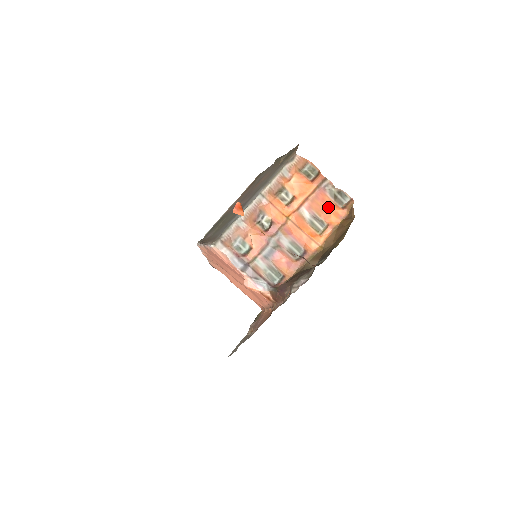
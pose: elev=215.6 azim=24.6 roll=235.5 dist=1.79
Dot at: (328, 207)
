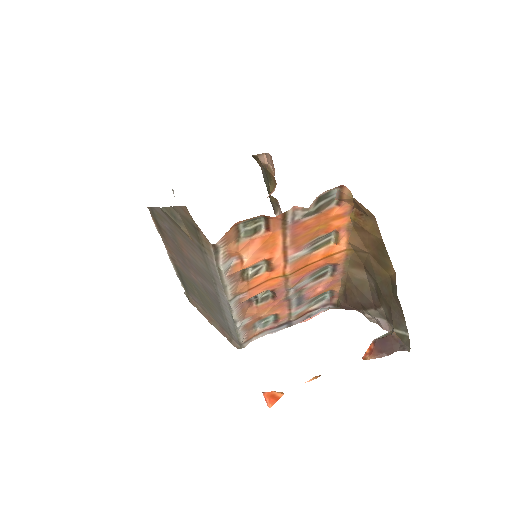
Dot at: (319, 224)
